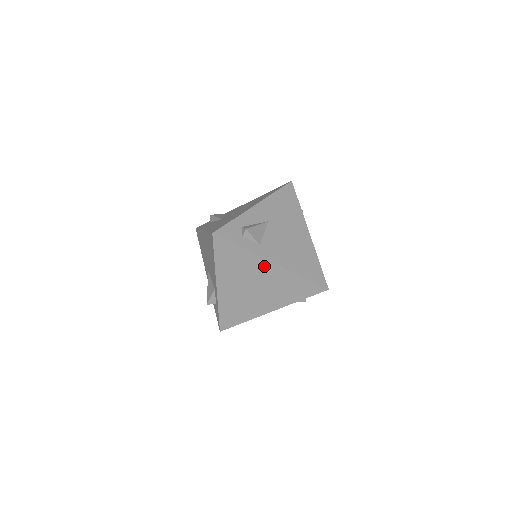
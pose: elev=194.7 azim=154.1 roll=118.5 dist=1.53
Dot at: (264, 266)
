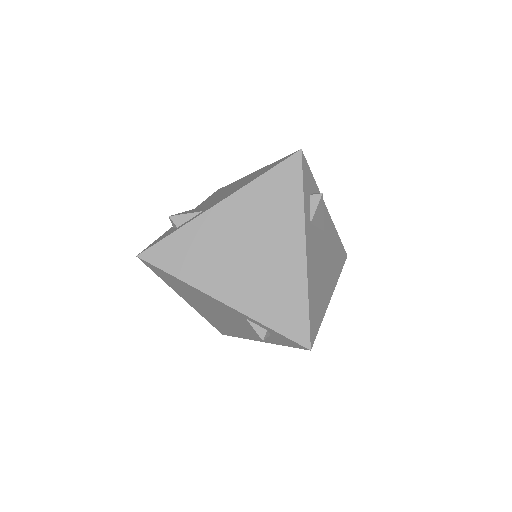
Dot at: (293, 241)
